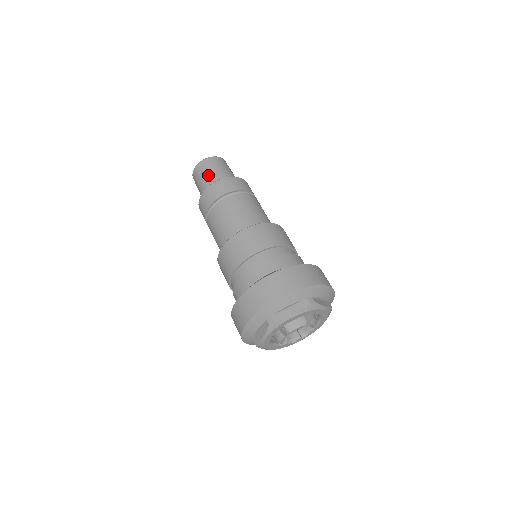
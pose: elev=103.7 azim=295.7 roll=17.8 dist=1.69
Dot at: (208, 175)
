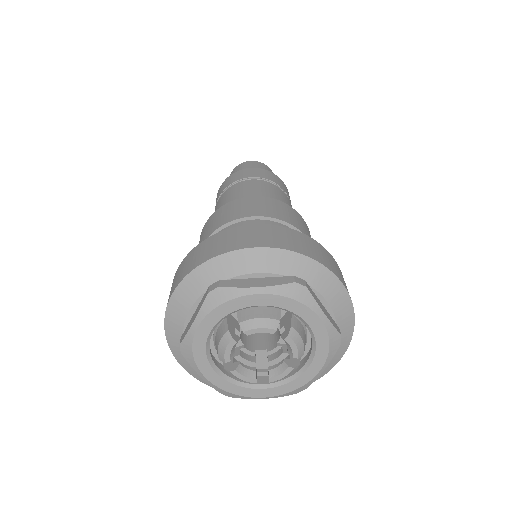
Dot at: occluded
